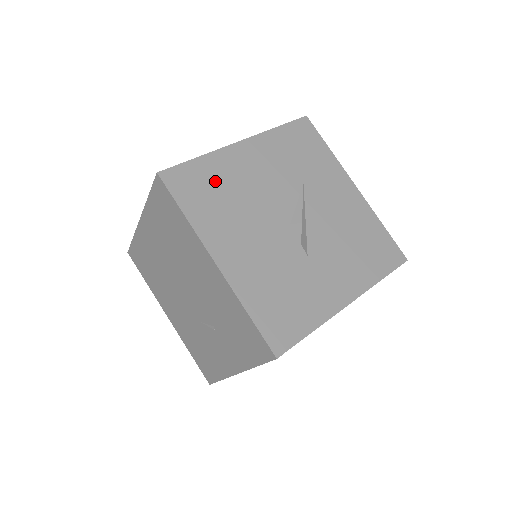
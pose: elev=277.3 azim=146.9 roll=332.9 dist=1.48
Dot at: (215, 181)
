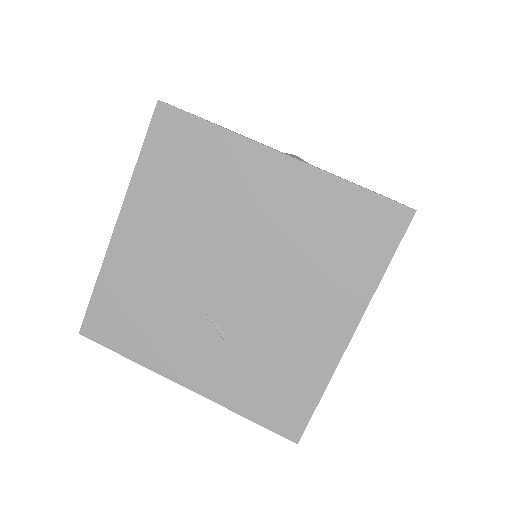
Dot at: occluded
